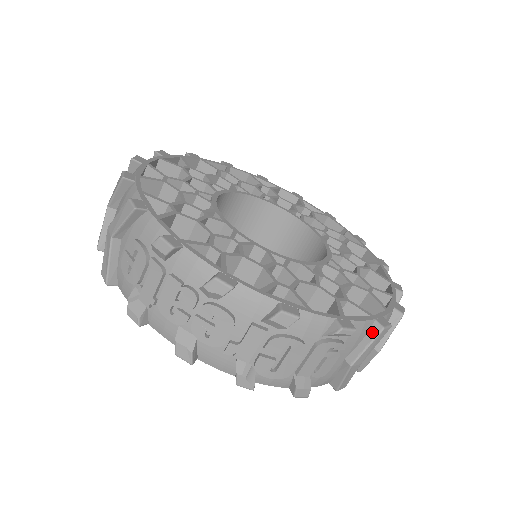
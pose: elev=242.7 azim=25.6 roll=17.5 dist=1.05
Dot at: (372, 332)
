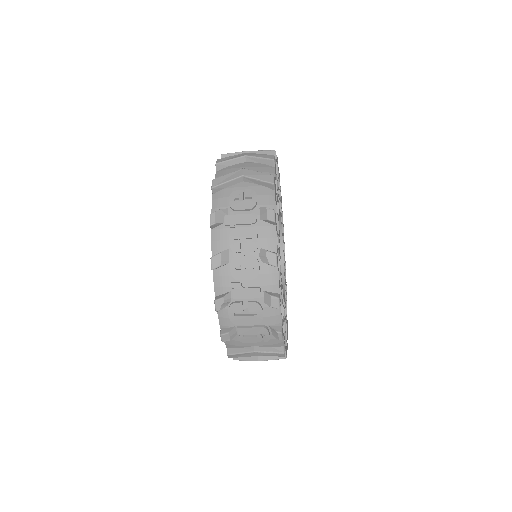
Dot at: (278, 349)
